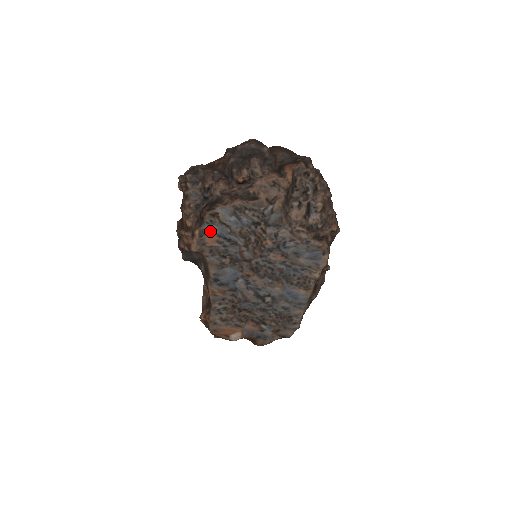
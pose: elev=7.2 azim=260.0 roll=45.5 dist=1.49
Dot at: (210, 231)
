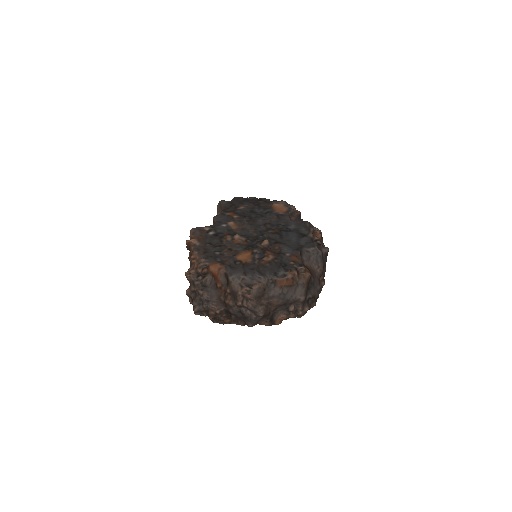
Dot at: occluded
